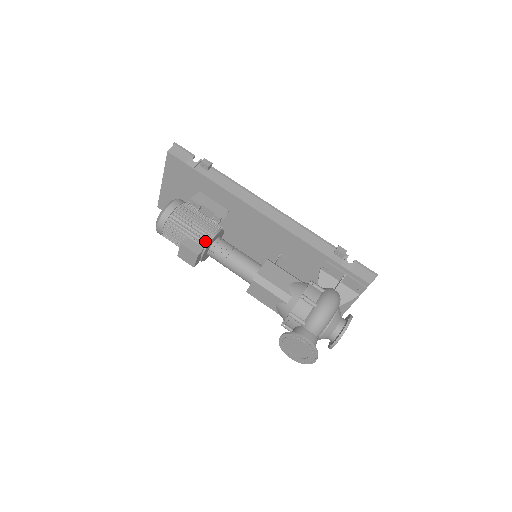
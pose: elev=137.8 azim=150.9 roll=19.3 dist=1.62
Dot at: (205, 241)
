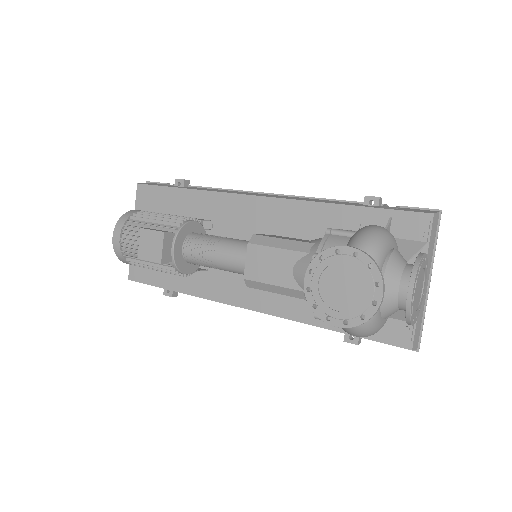
Dot at: (176, 225)
